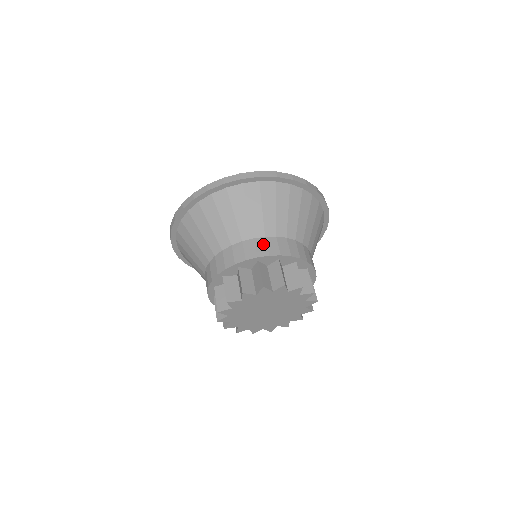
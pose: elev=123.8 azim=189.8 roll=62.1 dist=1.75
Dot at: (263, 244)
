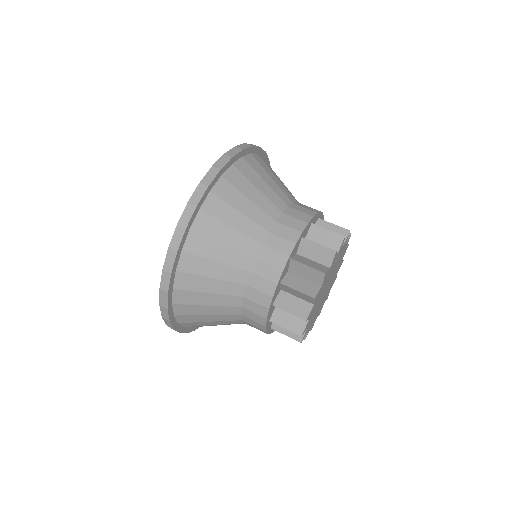
Dot at: (277, 240)
